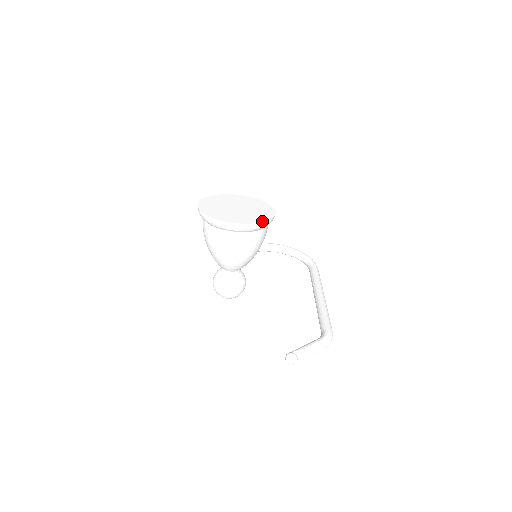
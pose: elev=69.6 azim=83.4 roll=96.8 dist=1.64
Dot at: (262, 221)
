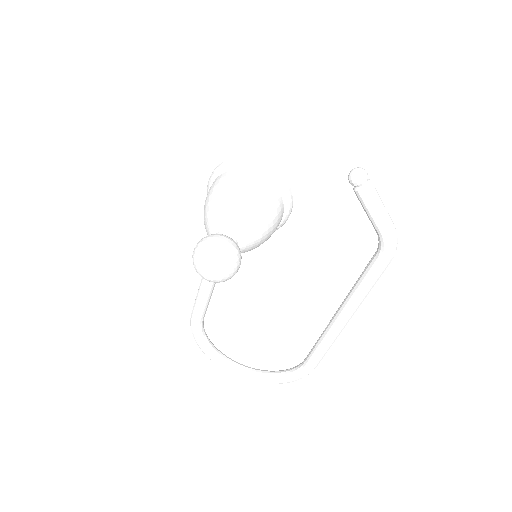
Dot at: (286, 183)
